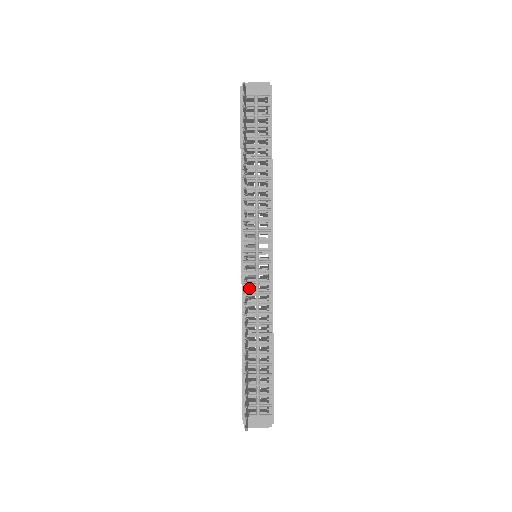
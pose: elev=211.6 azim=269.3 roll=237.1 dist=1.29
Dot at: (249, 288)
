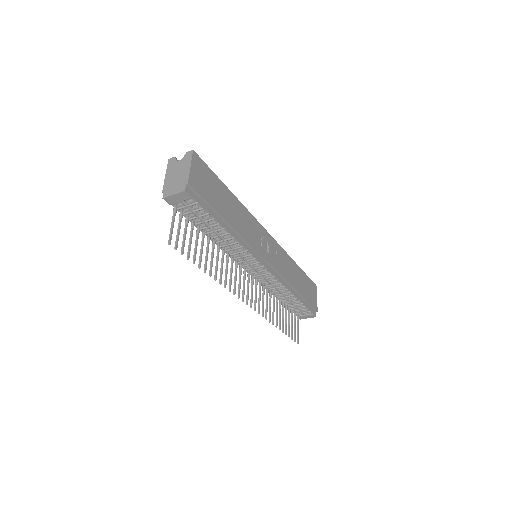
Dot at: occluded
